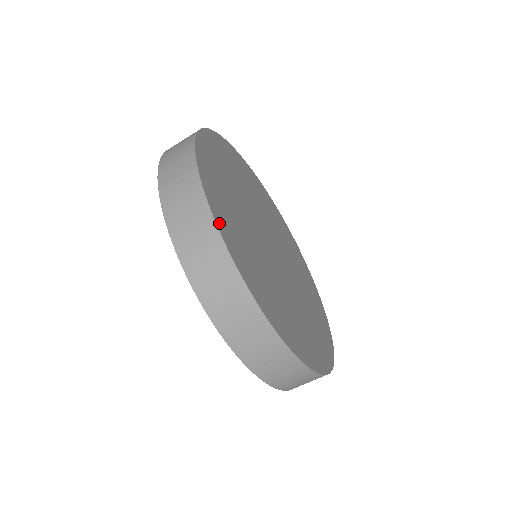
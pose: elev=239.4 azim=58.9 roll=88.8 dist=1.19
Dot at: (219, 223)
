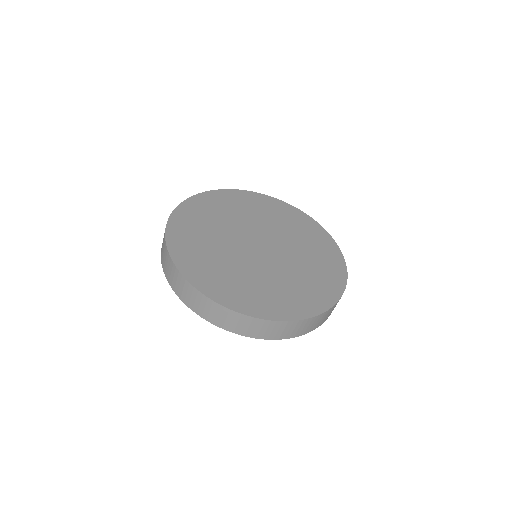
Dot at: (184, 270)
